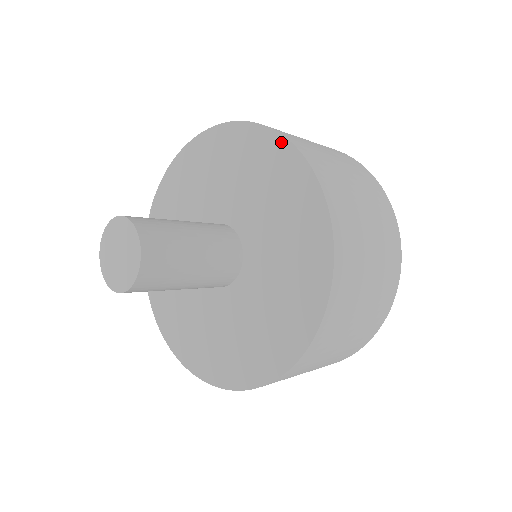
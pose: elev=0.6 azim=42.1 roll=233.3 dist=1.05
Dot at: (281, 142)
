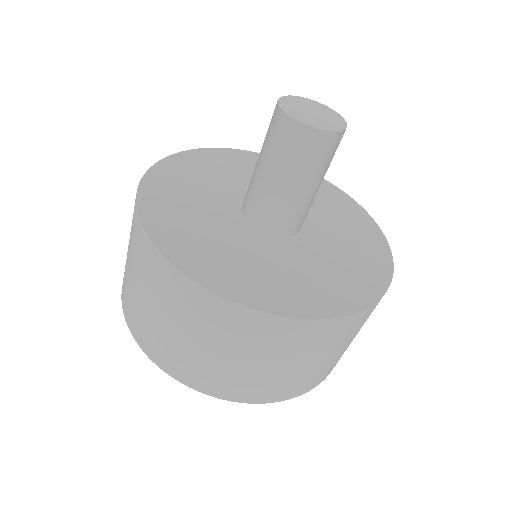
Dot at: occluded
